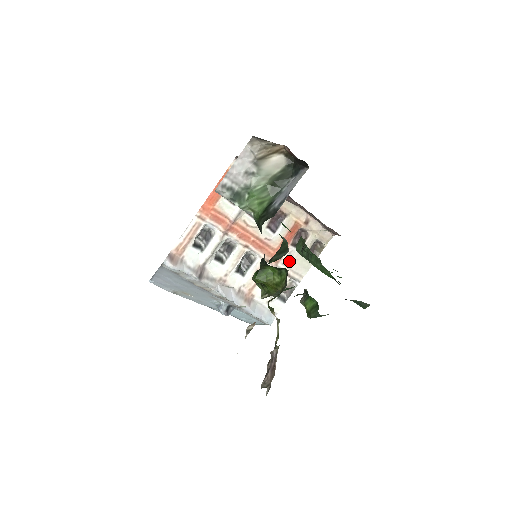
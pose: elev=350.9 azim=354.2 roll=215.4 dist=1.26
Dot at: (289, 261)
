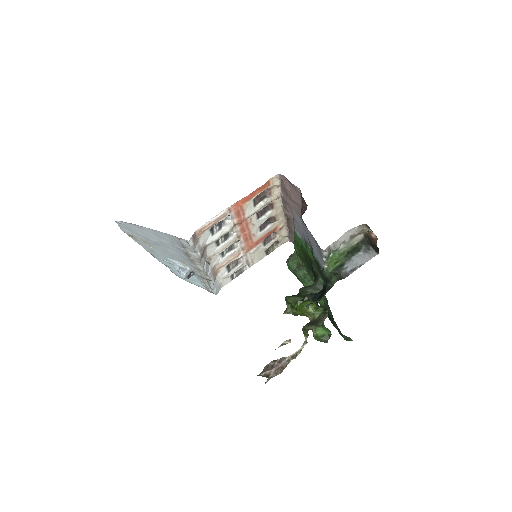
Dot at: (255, 252)
